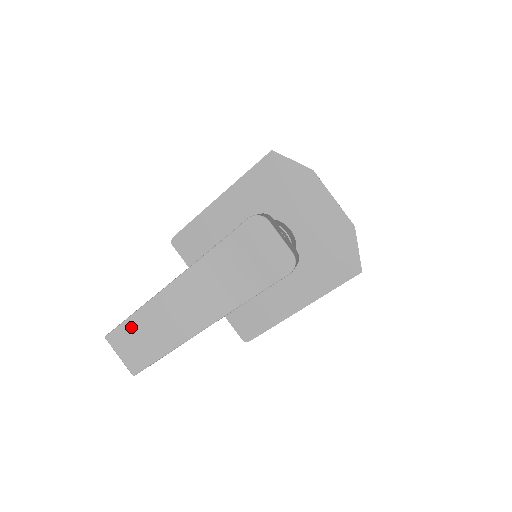
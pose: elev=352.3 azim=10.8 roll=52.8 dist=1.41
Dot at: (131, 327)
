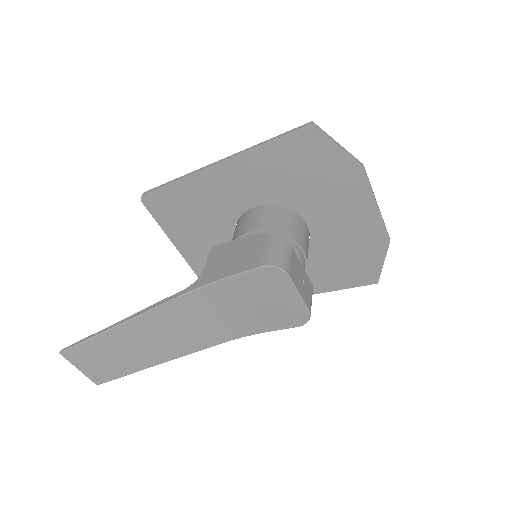
Dot at: (93, 348)
